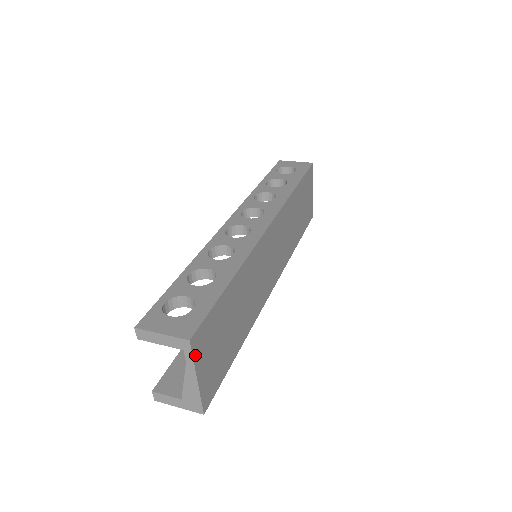
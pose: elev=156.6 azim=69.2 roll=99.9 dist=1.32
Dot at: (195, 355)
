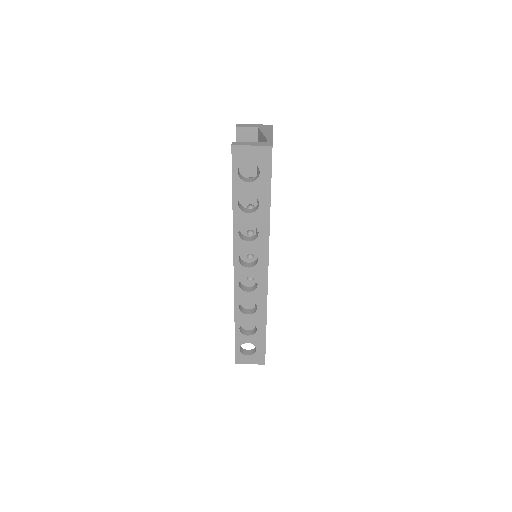
Dot at: occluded
